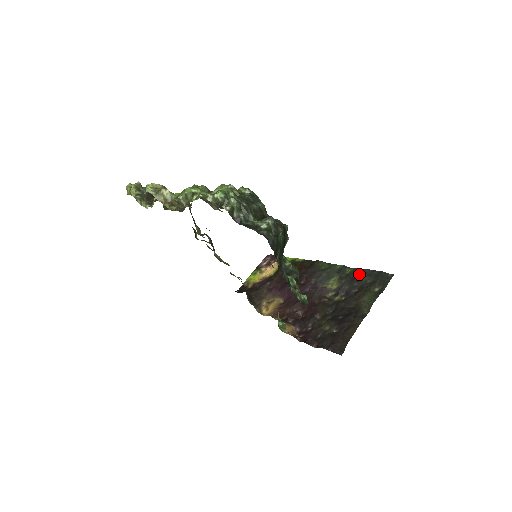
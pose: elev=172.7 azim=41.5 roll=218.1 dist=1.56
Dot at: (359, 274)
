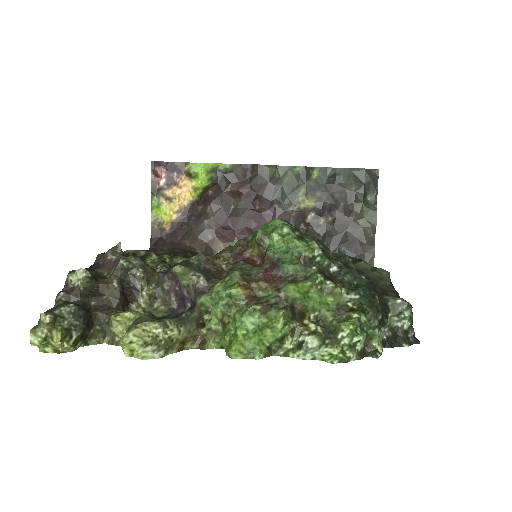
Dot at: (333, 177)
